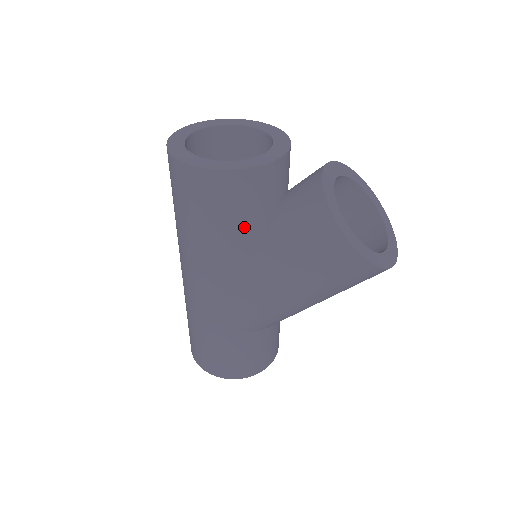
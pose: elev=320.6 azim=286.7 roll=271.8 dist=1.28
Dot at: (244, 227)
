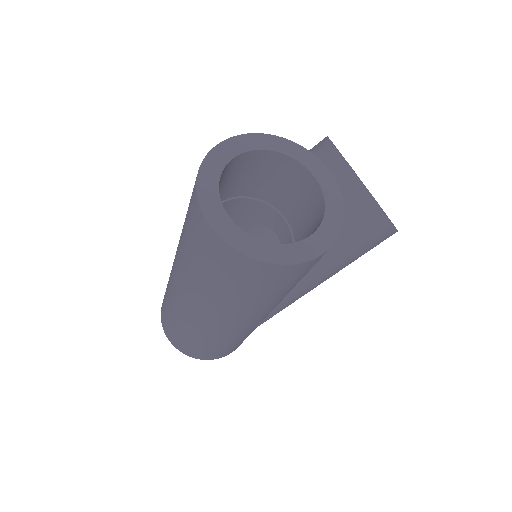
Dot at: occluded
